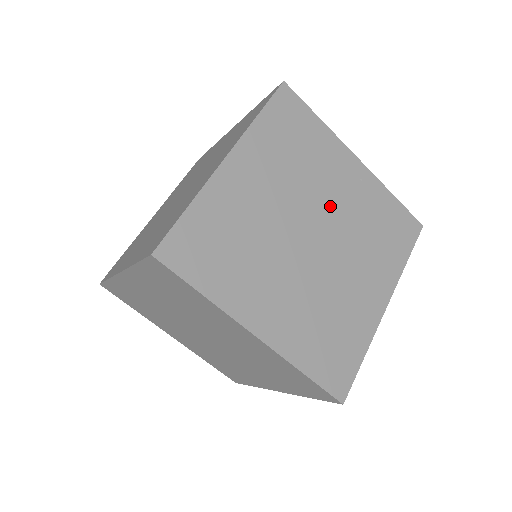
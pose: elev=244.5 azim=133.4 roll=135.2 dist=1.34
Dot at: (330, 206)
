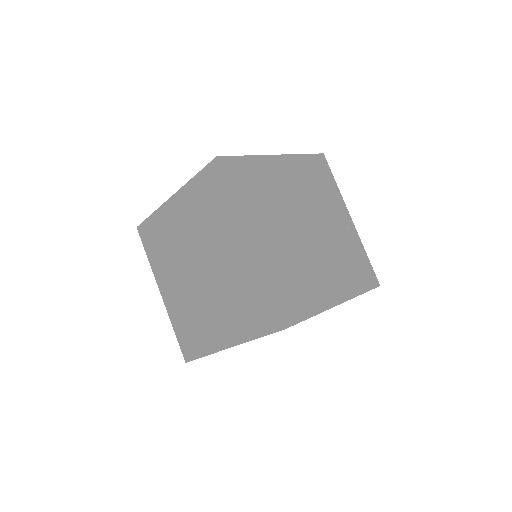
Dot at: (325, 224)
